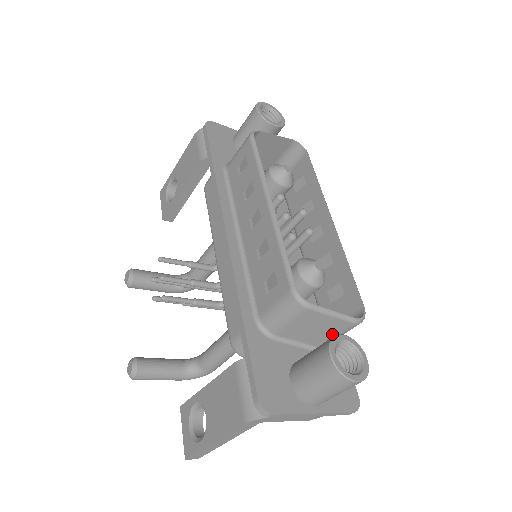
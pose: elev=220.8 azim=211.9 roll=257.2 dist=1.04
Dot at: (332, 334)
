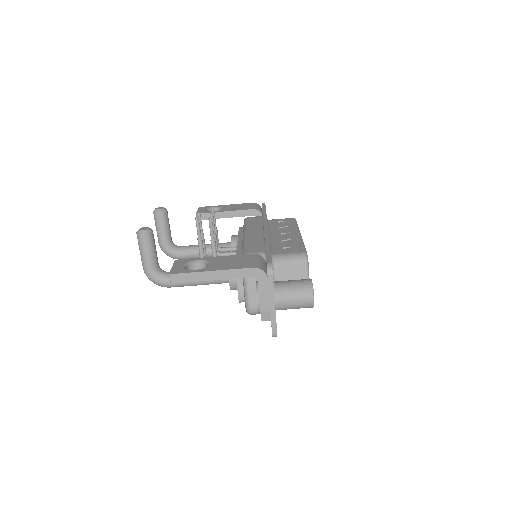
Dot at: occluded
